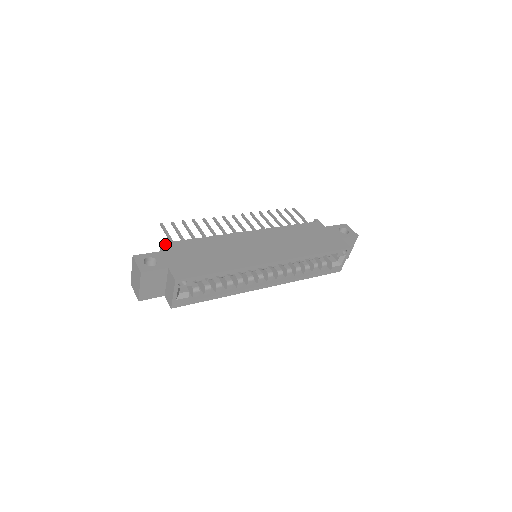
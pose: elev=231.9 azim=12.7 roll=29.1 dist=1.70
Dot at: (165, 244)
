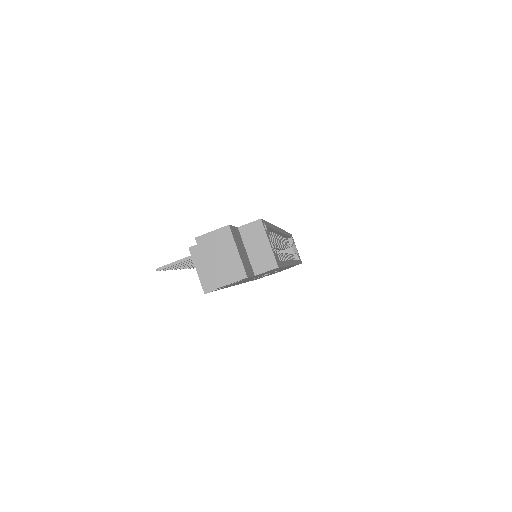
Dot at: occluded
